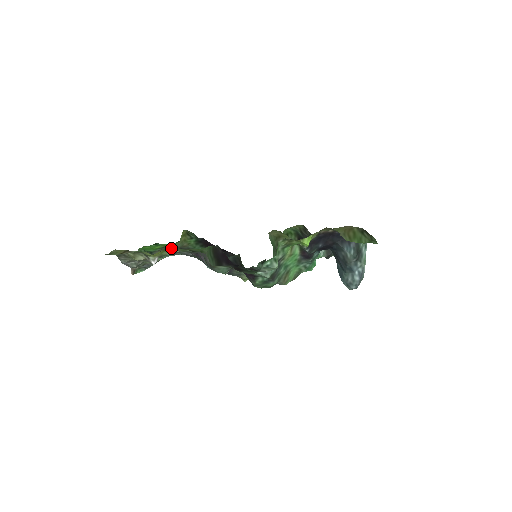
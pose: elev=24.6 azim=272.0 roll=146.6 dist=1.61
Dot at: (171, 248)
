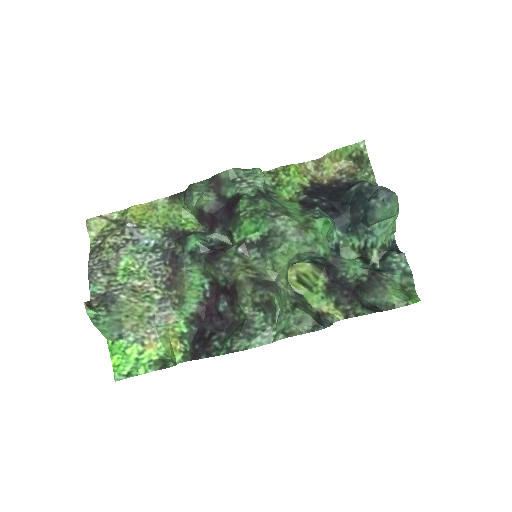
Dot at: (151, 318)
